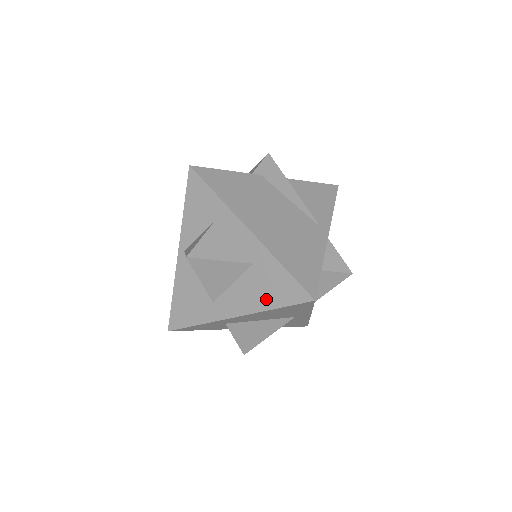
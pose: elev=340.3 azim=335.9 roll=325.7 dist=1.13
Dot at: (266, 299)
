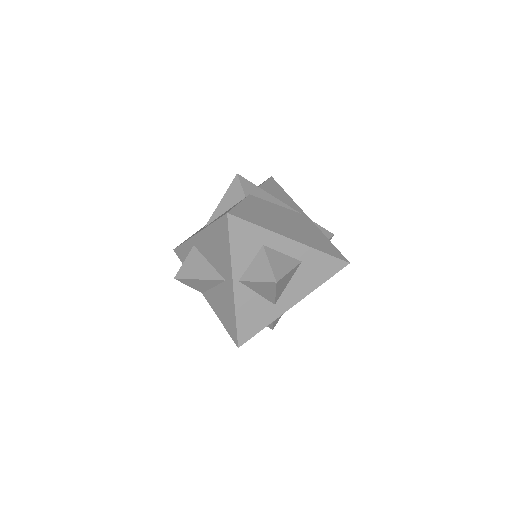
Dot at: (317, 280)
